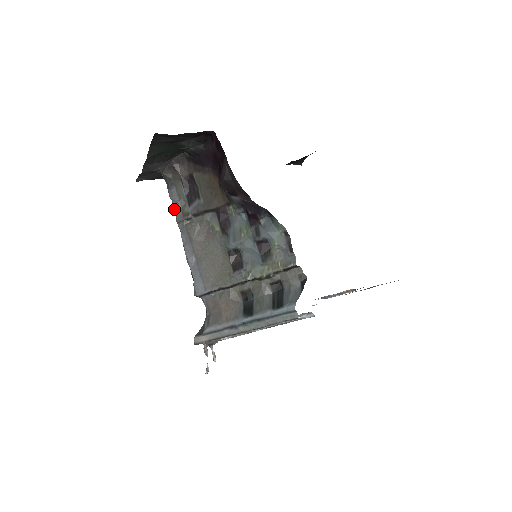
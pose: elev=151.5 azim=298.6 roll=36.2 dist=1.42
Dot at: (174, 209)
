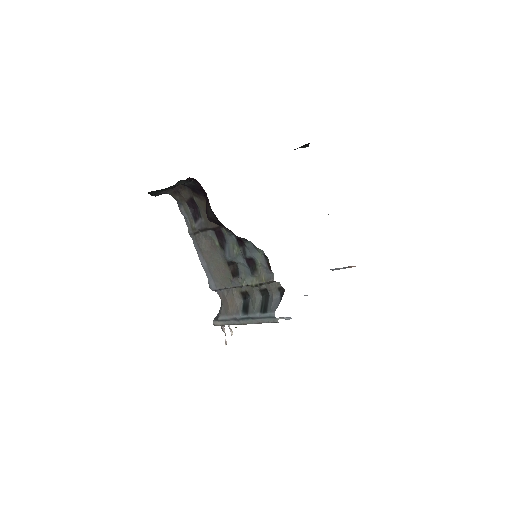
Dot at: (186, 223)
